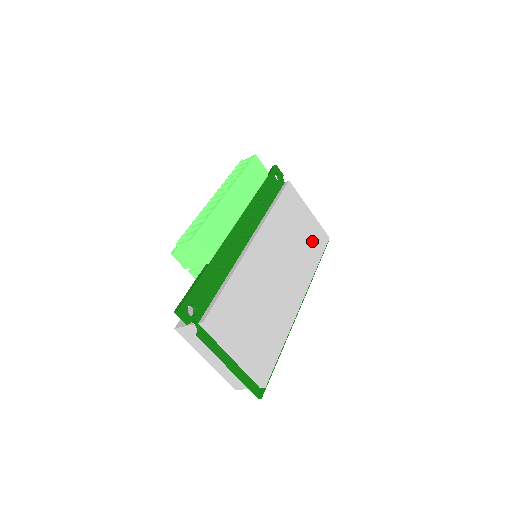
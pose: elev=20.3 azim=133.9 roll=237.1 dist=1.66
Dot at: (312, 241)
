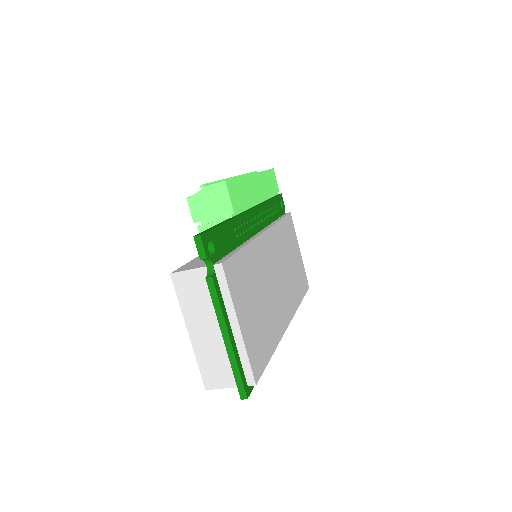
Dot at: (299, 277)
